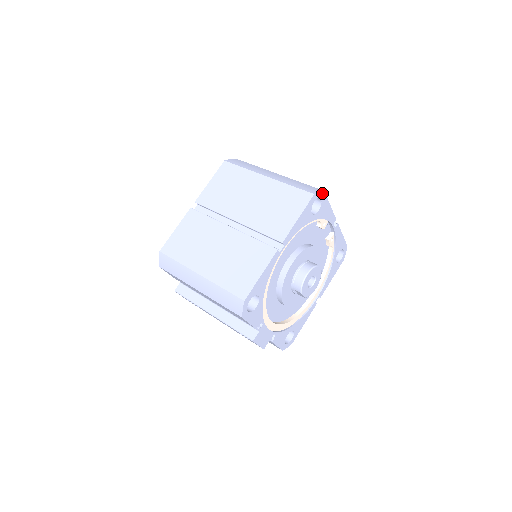
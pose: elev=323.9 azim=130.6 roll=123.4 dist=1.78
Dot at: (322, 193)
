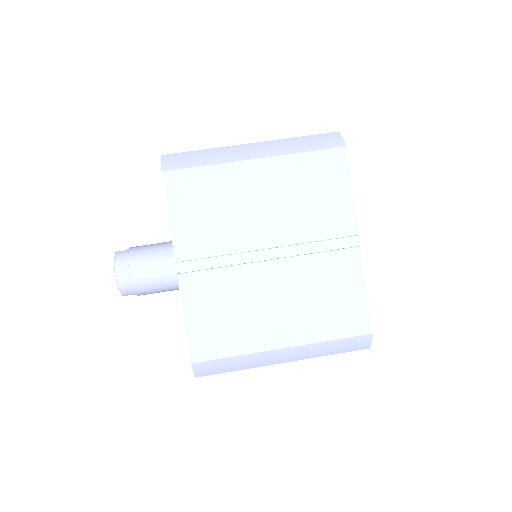
Dot at: (339, 136)
